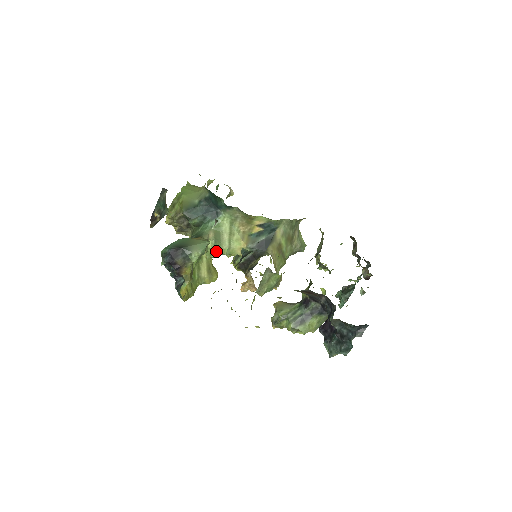
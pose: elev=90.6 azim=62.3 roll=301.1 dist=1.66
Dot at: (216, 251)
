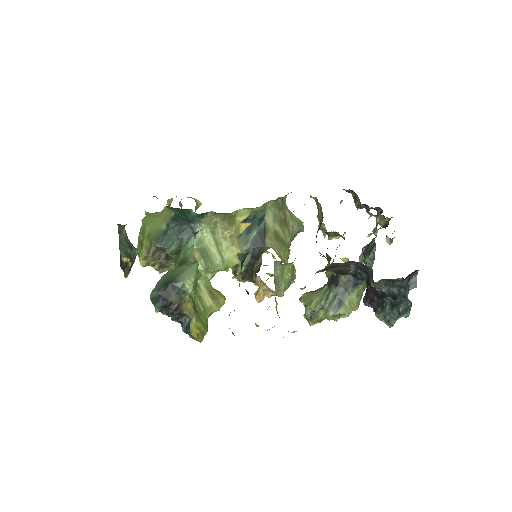
Dot at: (210, 270)
